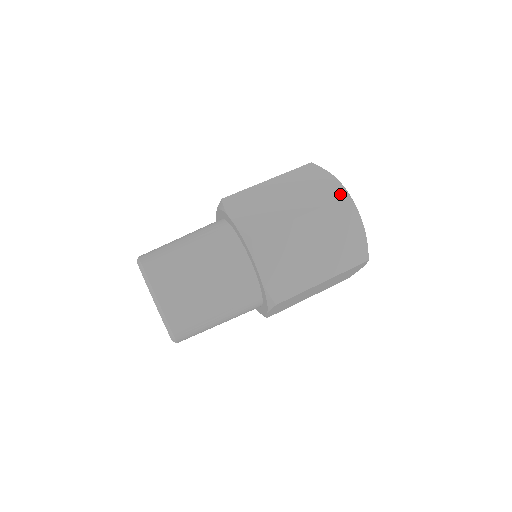
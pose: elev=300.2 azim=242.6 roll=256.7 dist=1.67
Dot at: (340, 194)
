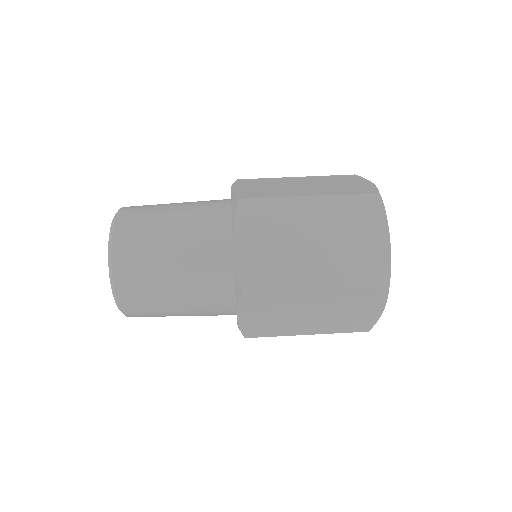
Dot at: (377, 278)
